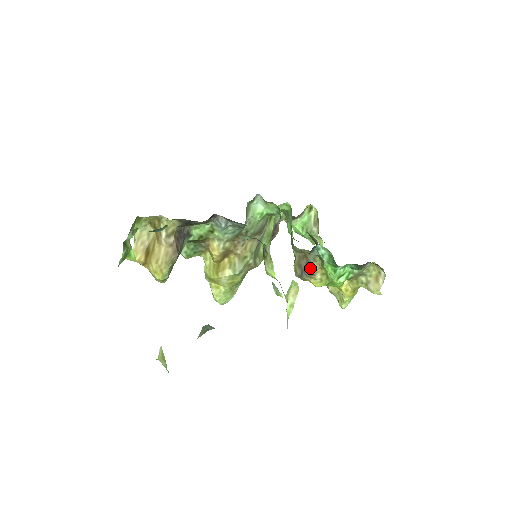
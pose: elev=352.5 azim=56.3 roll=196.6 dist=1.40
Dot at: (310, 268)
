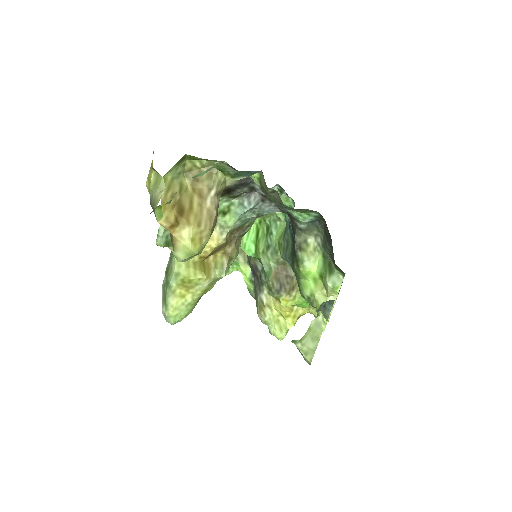
Dot at: (291, 282)
